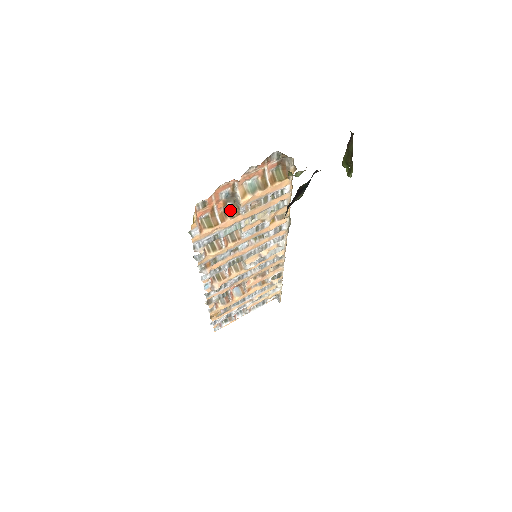
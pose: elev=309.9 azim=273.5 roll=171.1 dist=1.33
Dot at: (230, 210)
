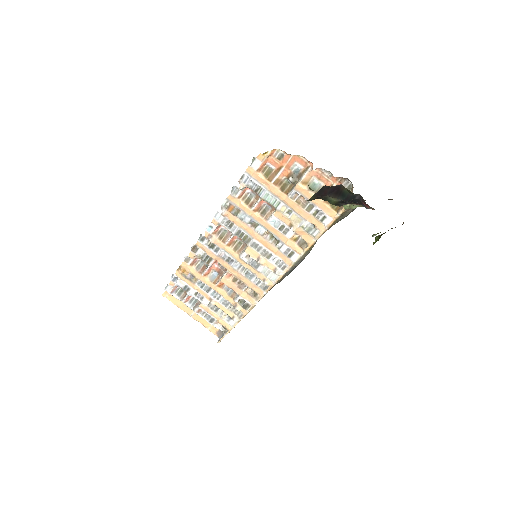
Dot at: (286, 185)
